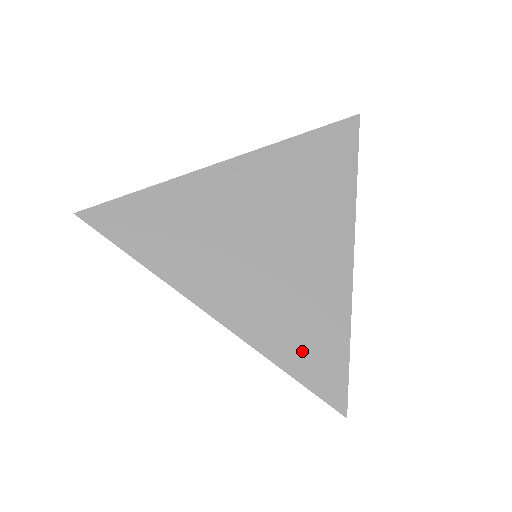
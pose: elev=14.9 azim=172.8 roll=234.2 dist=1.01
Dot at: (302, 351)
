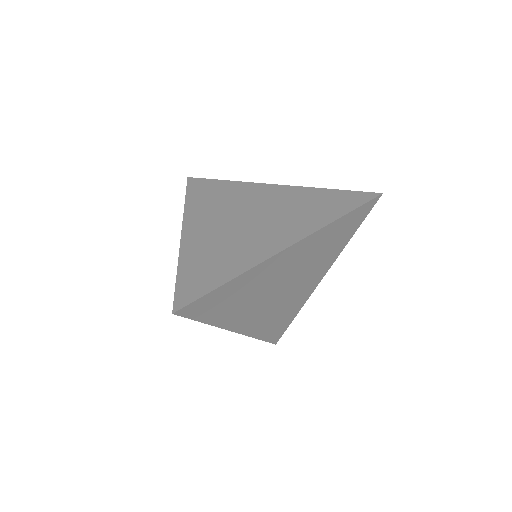
Dot at: (197, 270)
